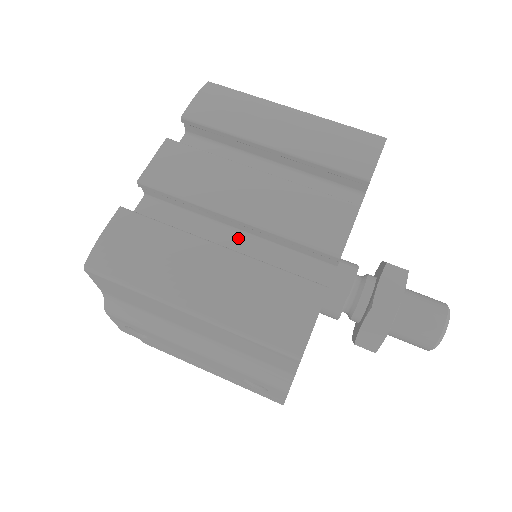
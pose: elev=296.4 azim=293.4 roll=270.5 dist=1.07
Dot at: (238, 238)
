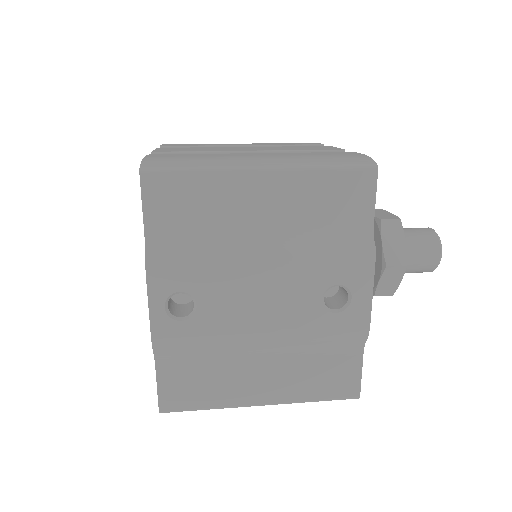
Dot at: occluded
